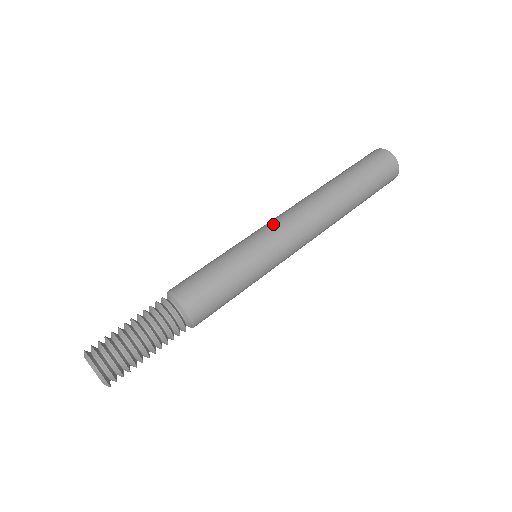
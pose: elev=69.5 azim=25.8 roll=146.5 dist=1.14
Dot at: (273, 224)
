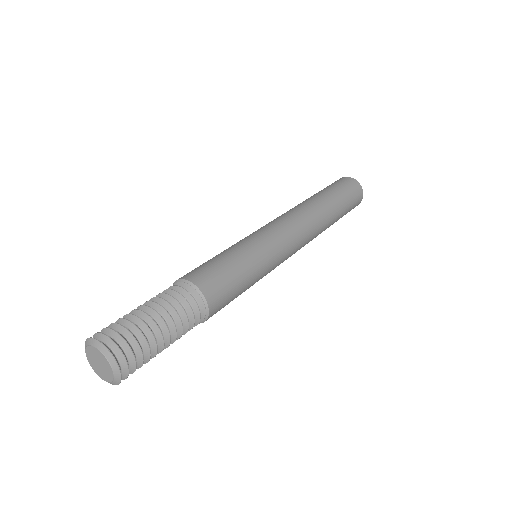
Dot at: (275, 226)
